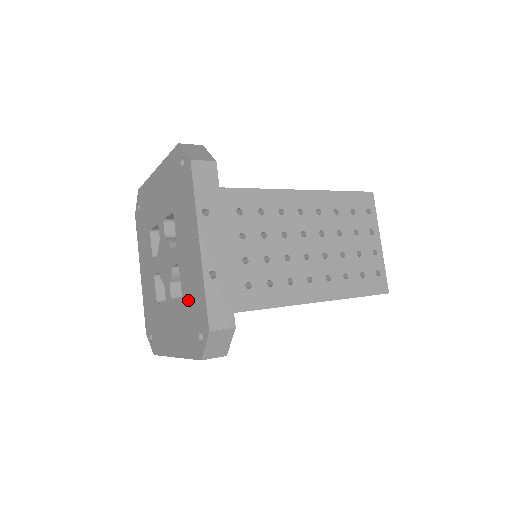
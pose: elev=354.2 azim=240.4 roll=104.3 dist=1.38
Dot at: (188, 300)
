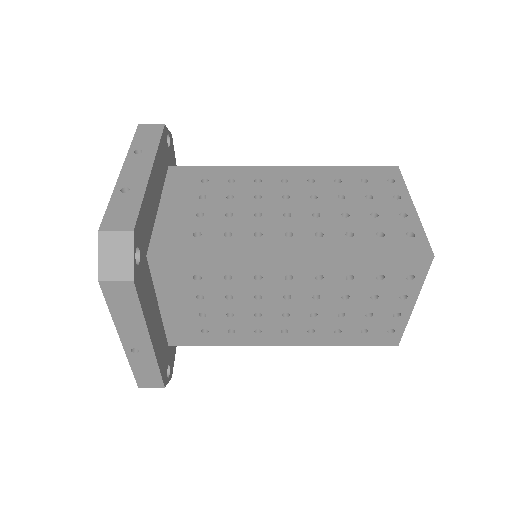
Dot at: occluded
